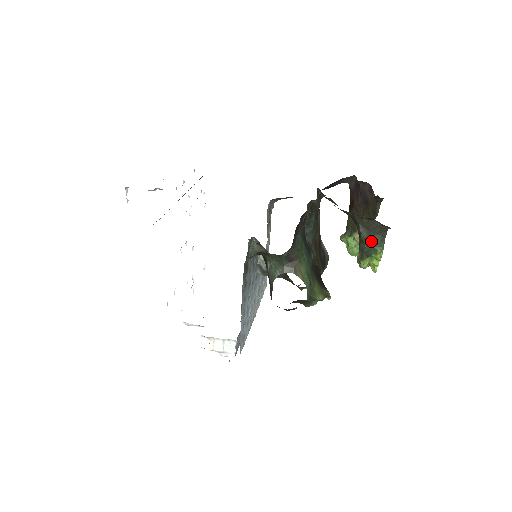
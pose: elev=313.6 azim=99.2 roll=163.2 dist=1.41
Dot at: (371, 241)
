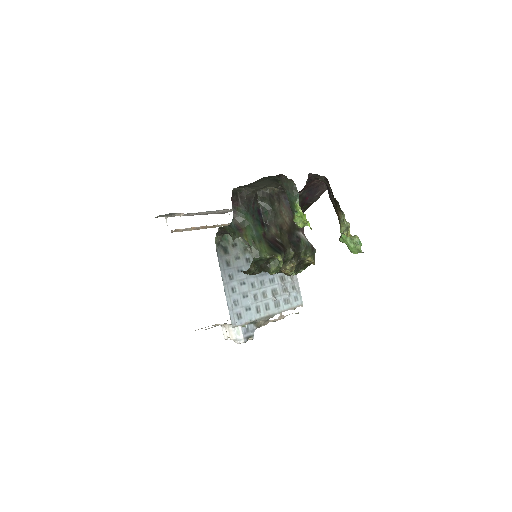
Dot at: (289, 198)
